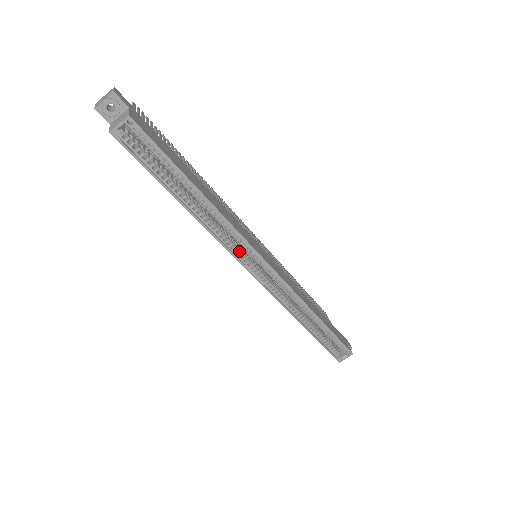
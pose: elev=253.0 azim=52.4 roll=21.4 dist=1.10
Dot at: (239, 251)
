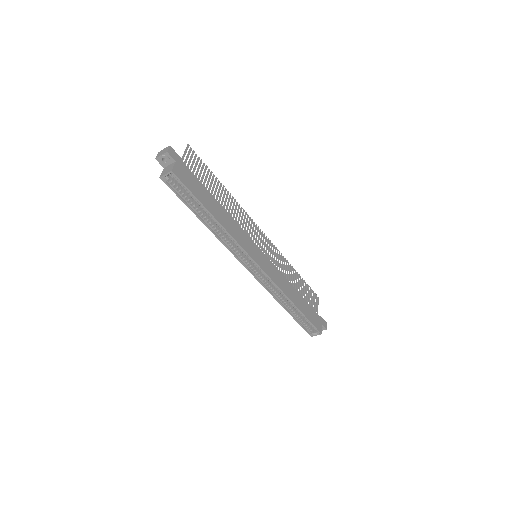
Dot at: (240, 254)
